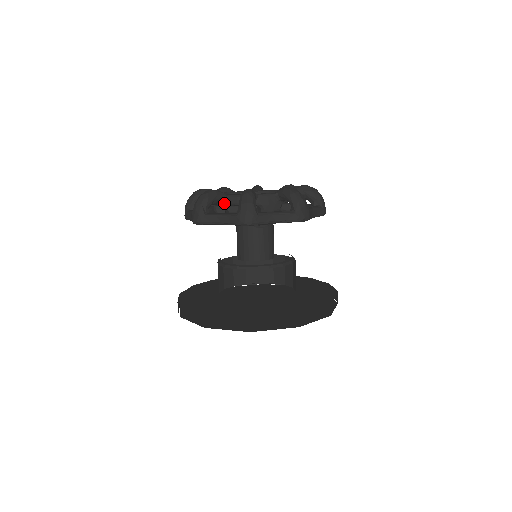
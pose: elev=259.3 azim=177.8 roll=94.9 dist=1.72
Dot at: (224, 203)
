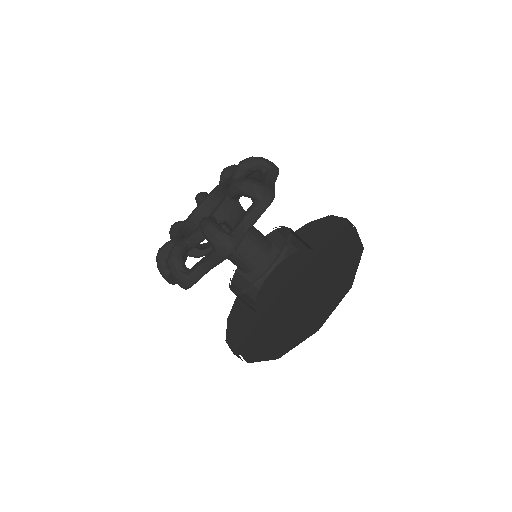
Dot at: (192, 247)
